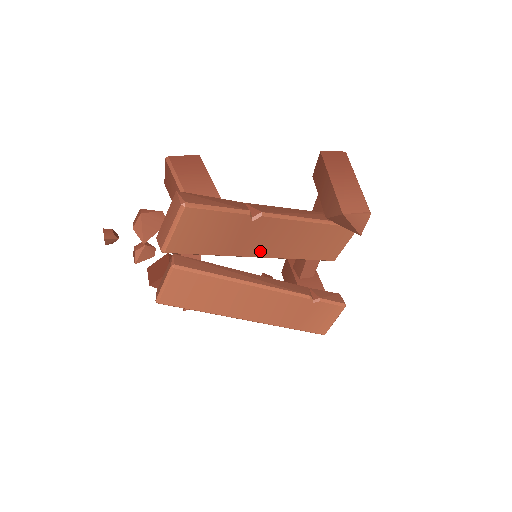
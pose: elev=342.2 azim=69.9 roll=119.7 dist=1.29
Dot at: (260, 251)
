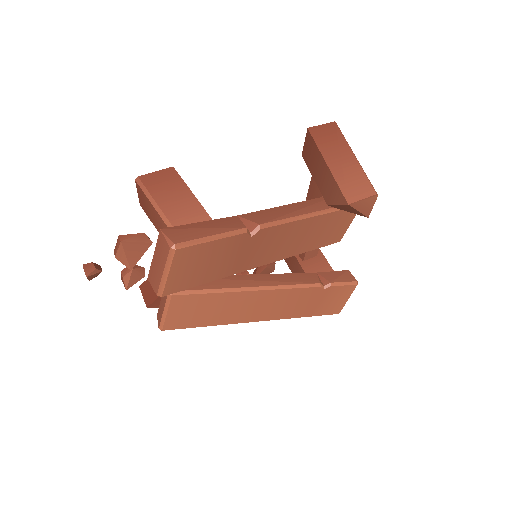
Dot at: (263, 260)
